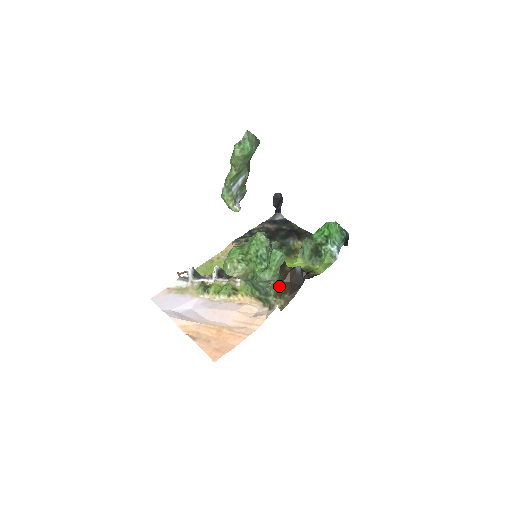
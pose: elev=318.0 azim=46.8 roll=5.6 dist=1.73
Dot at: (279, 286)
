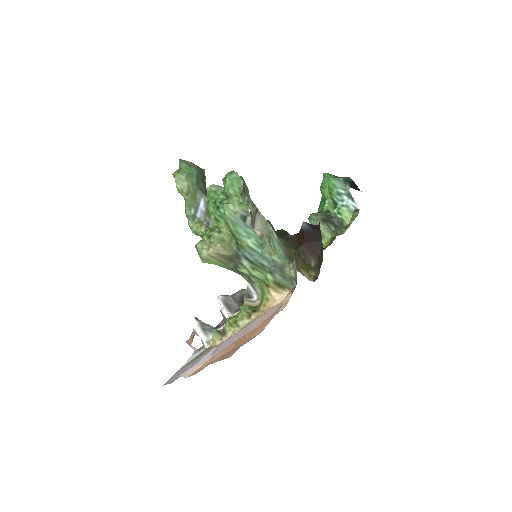
Dot at: (293, 256)
